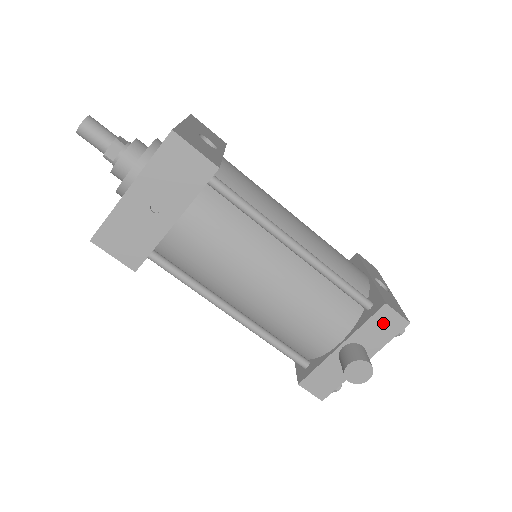
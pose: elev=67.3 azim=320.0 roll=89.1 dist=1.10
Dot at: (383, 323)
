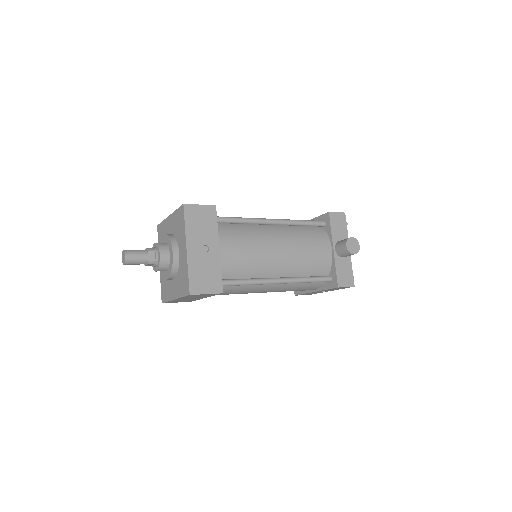
Dot at: (337, 222)
